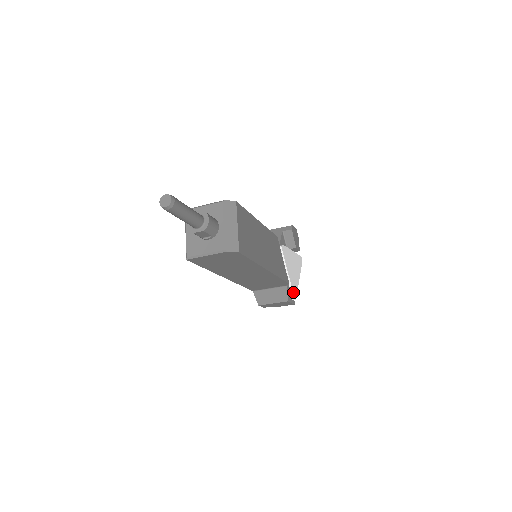
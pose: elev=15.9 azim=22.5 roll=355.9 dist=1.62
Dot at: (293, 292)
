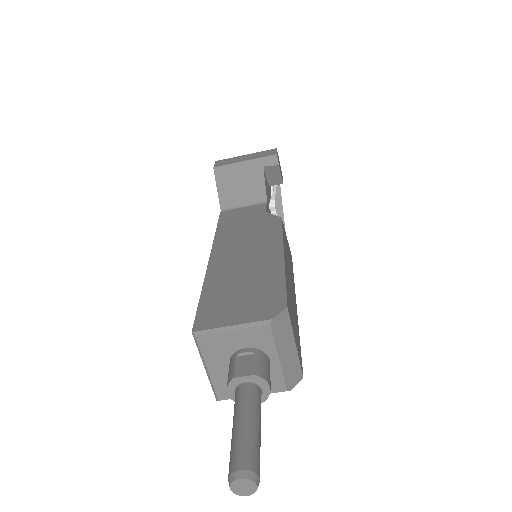
Dot at: occluded
